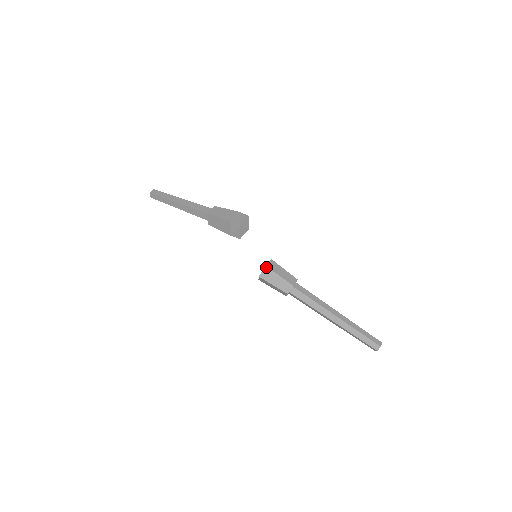
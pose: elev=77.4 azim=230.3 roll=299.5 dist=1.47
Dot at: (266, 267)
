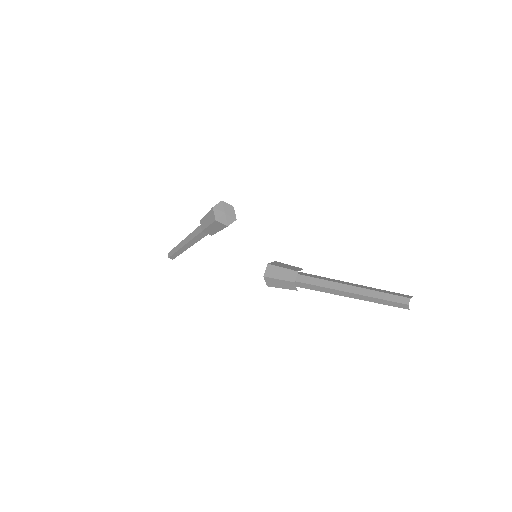
Dot at: (268, 264)
